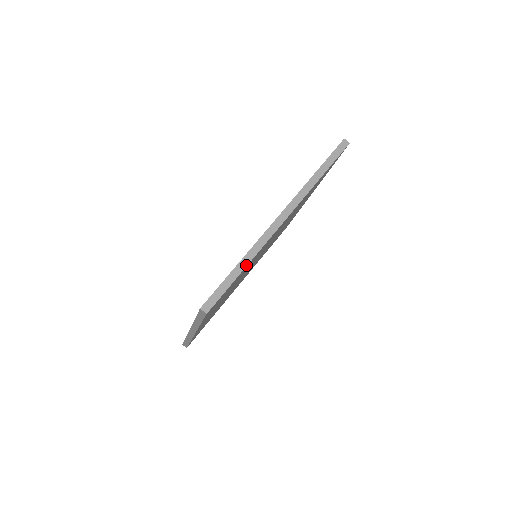
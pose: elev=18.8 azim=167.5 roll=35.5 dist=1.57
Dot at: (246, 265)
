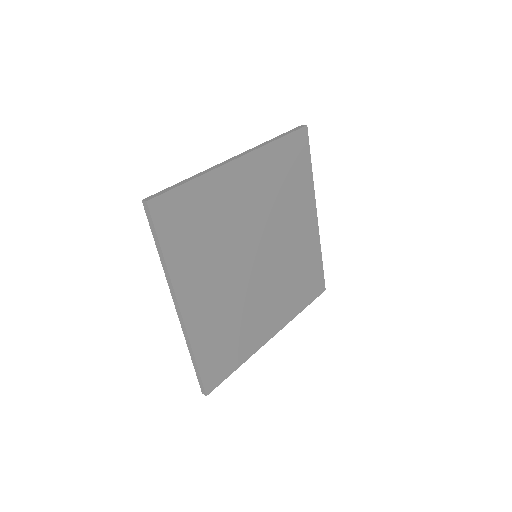
Dot at: (194, 178)
